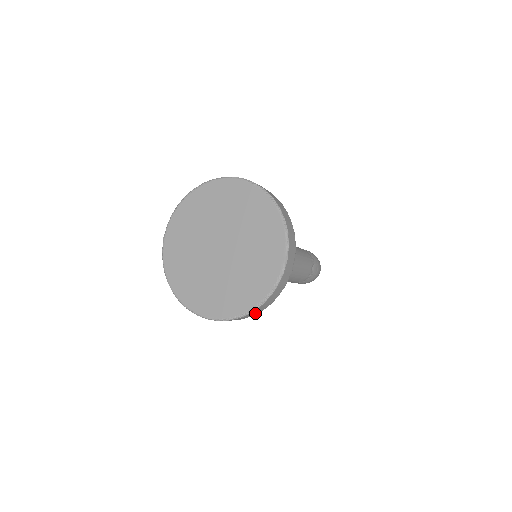
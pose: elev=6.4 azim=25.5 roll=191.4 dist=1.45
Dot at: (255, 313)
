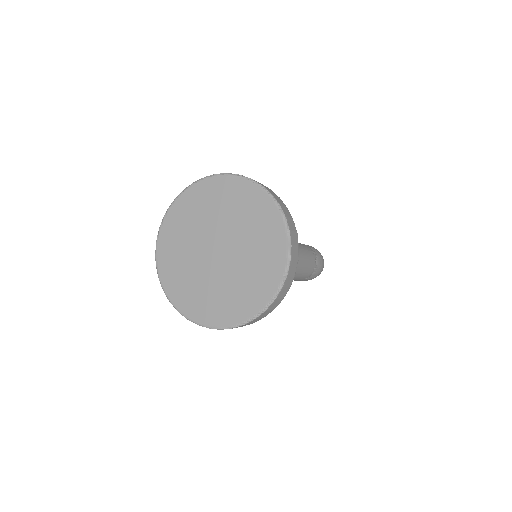
Dot at: (269, 311)
